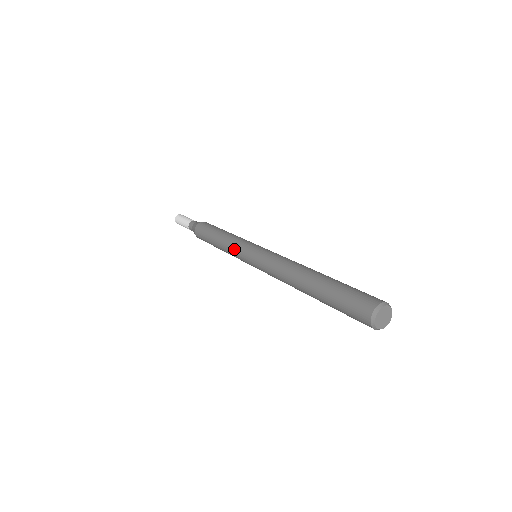
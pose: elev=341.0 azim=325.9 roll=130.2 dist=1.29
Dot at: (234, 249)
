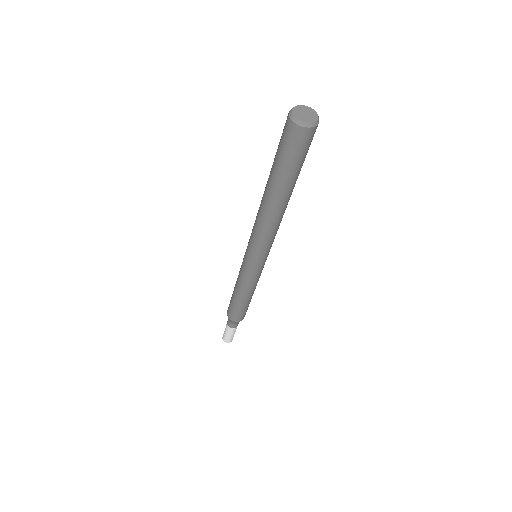
Dot at: (242, 274)
